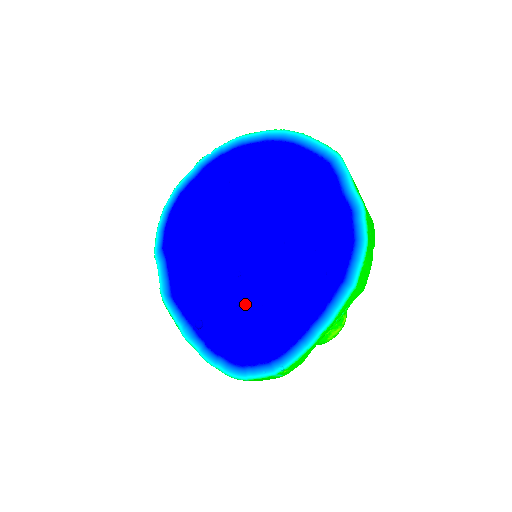
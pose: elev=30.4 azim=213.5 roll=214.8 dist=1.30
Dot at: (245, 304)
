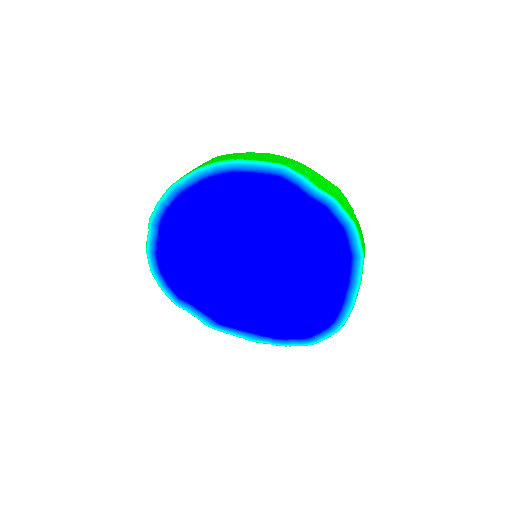
Dot at: (284, 303)
